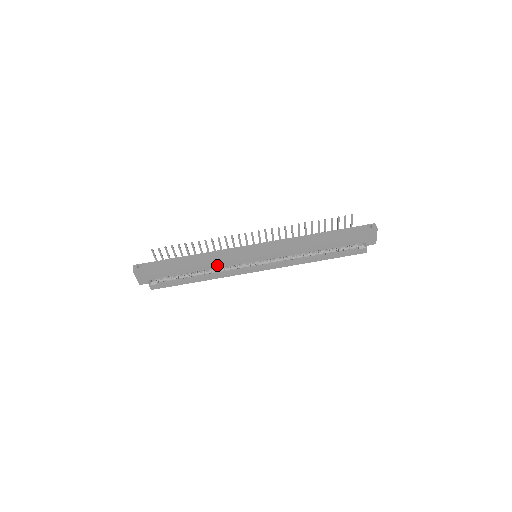
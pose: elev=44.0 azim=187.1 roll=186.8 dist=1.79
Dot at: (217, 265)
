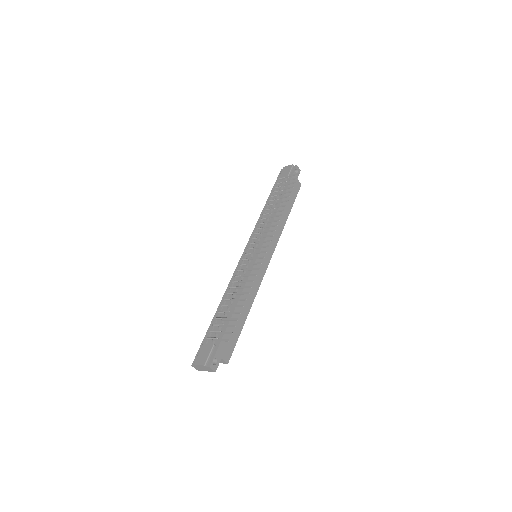
Dot at: (254, 295)
